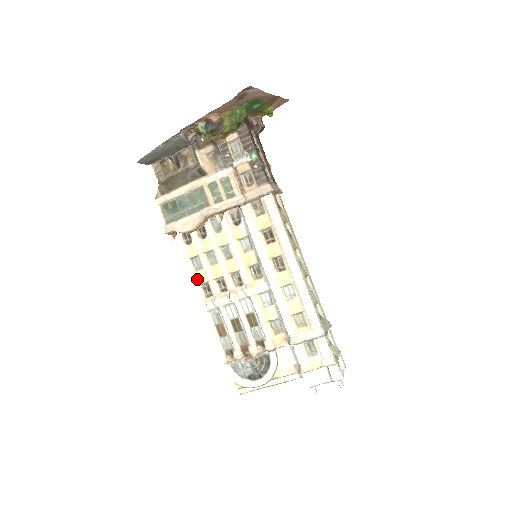
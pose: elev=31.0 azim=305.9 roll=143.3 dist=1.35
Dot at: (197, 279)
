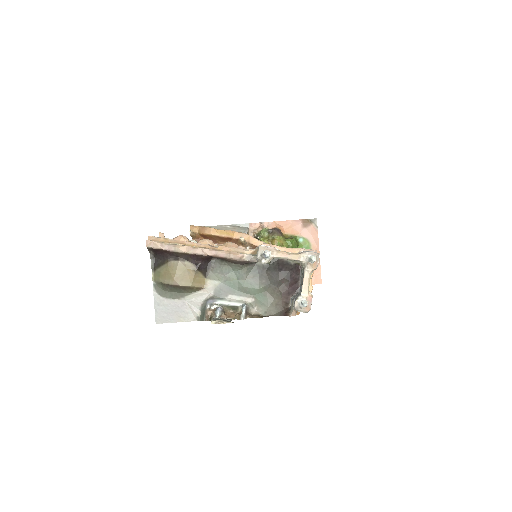
Dot at: occluded
